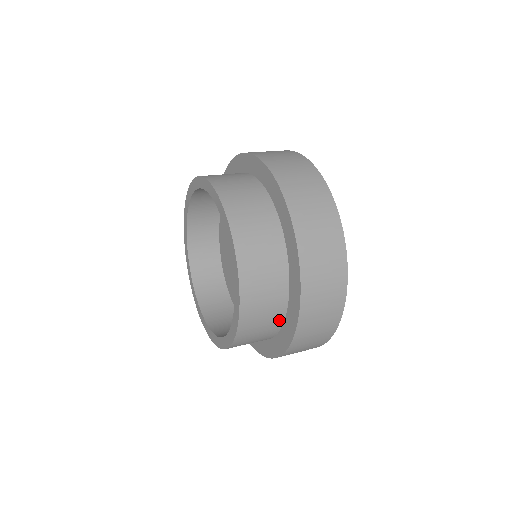
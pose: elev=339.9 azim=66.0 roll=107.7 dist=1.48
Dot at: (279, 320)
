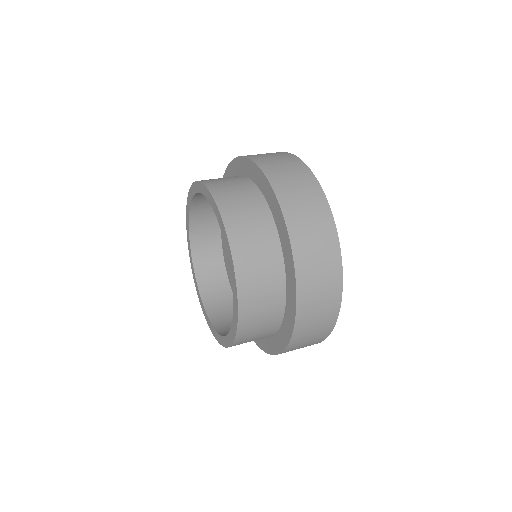
Dot at: occluded
